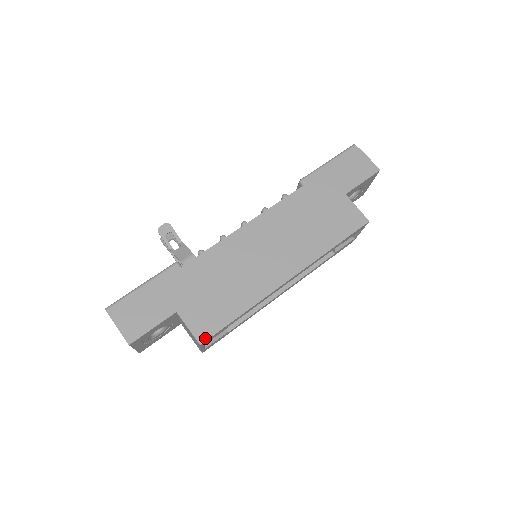
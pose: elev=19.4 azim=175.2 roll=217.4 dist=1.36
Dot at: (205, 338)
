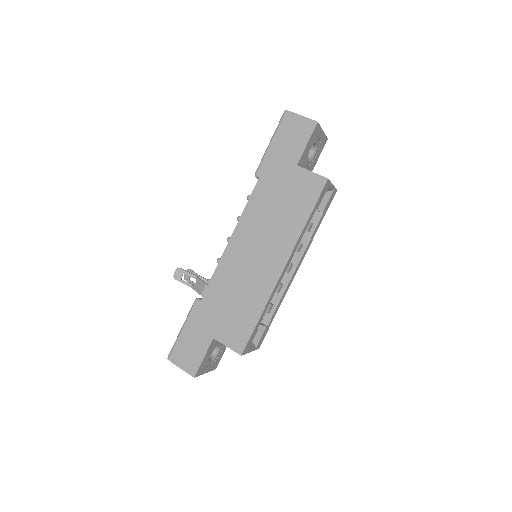
Dot at: (242, 349)
